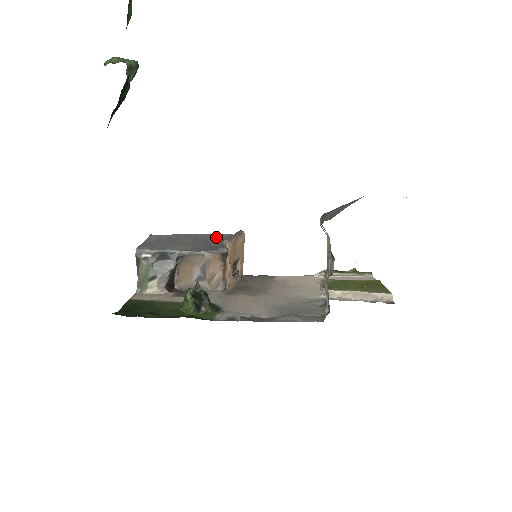
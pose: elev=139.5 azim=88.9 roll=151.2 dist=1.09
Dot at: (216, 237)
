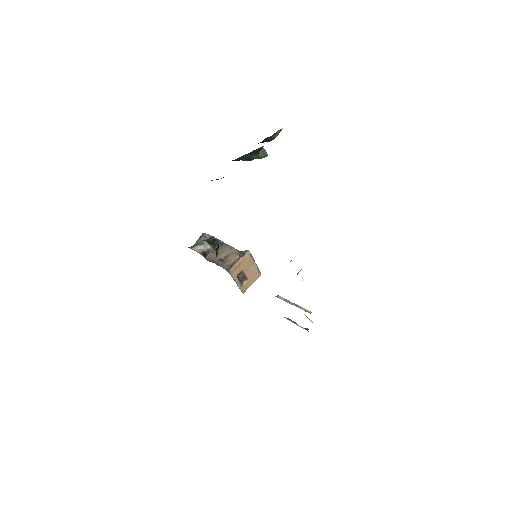
Dot at: occluded
